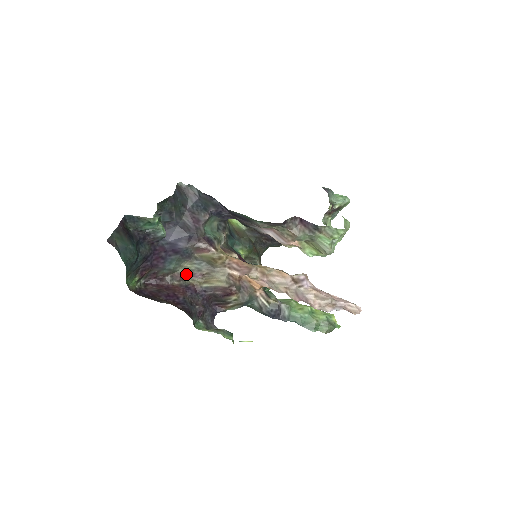
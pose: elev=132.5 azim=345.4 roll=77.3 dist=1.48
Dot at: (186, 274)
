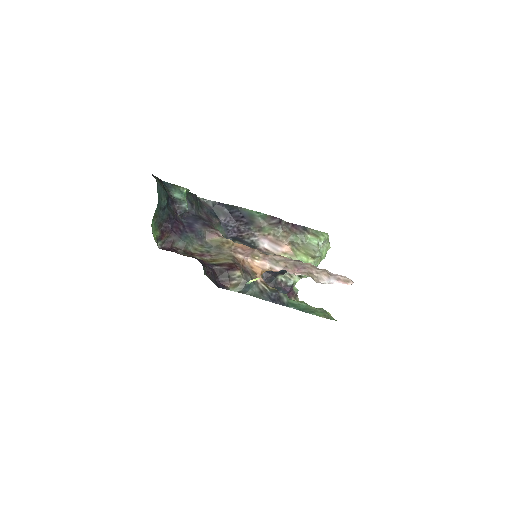
Dot at: (196, 254)
